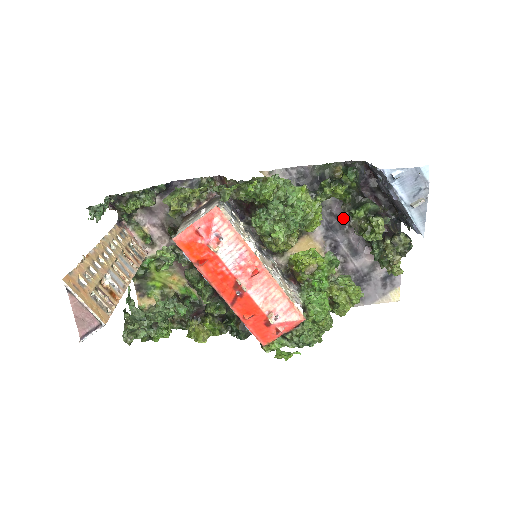
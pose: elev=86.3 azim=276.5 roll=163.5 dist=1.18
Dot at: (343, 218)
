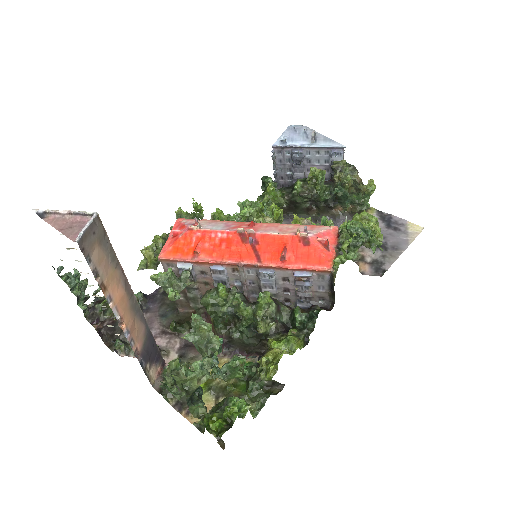
Dot at: occluded
